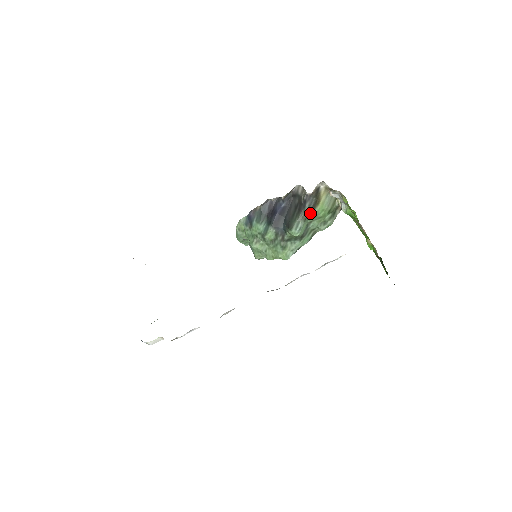
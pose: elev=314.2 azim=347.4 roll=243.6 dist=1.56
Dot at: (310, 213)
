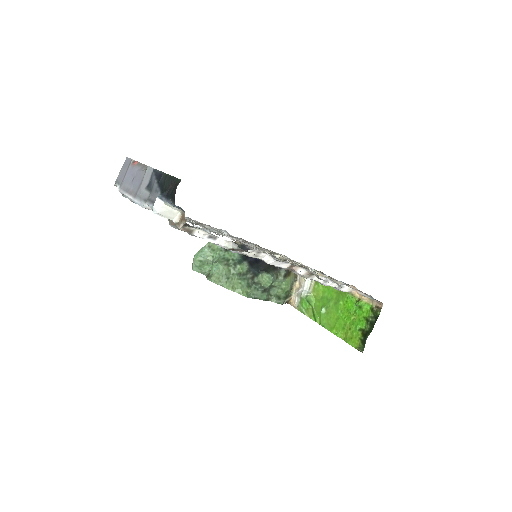
Dot at: (283, 276)
